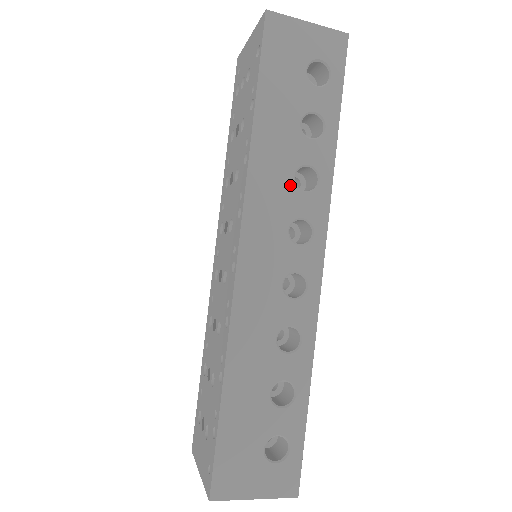
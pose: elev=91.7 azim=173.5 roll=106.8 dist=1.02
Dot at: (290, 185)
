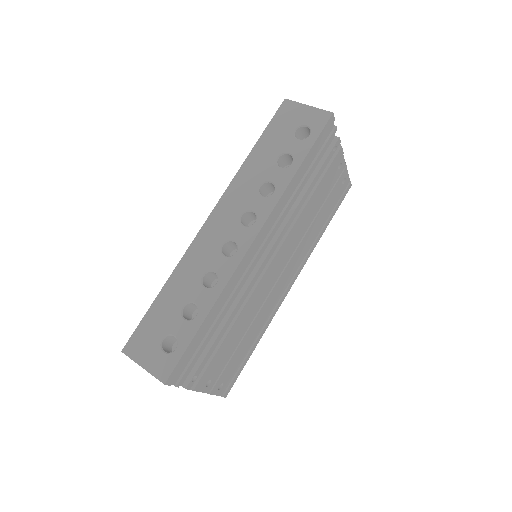
Dot at: (254, 190)
